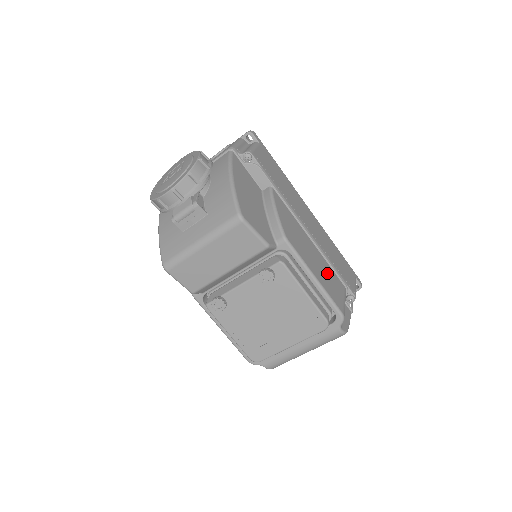
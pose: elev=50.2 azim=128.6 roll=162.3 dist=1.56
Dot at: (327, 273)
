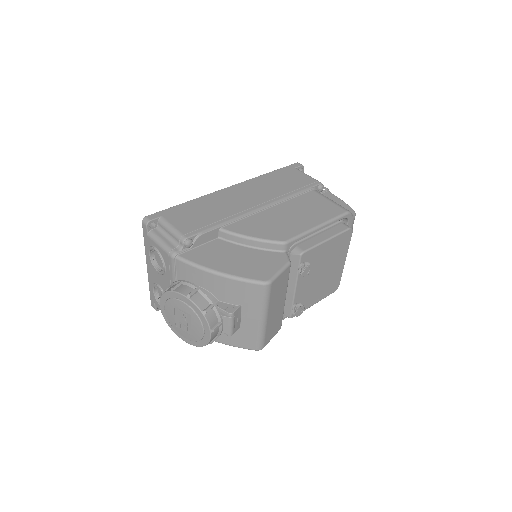
Dot at: (306, 206)
